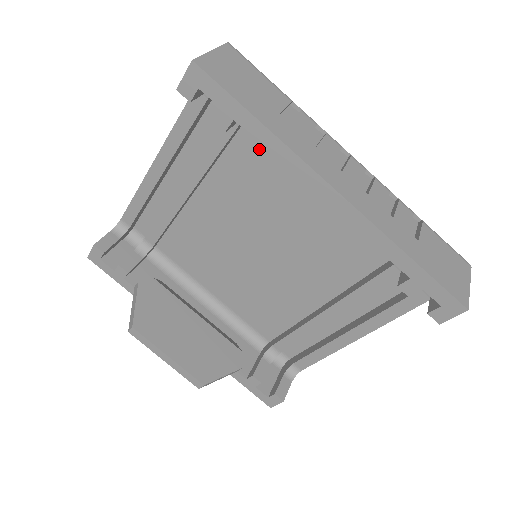
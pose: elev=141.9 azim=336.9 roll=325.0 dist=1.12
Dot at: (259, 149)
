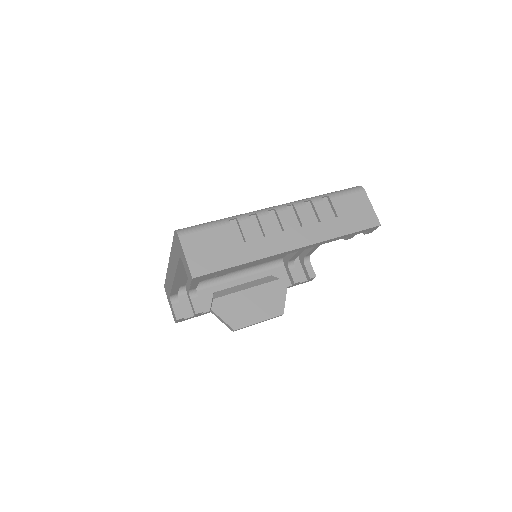
Dot at: occluded
